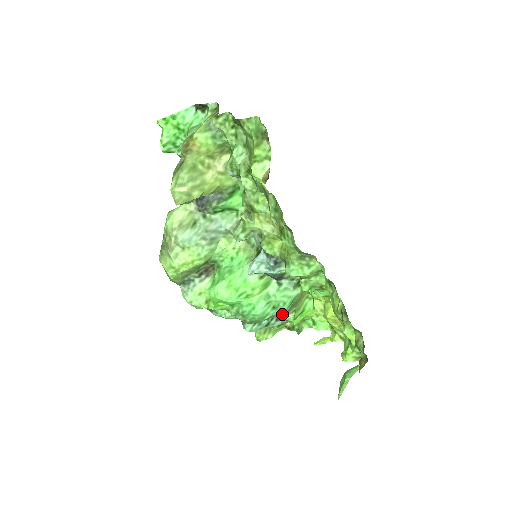
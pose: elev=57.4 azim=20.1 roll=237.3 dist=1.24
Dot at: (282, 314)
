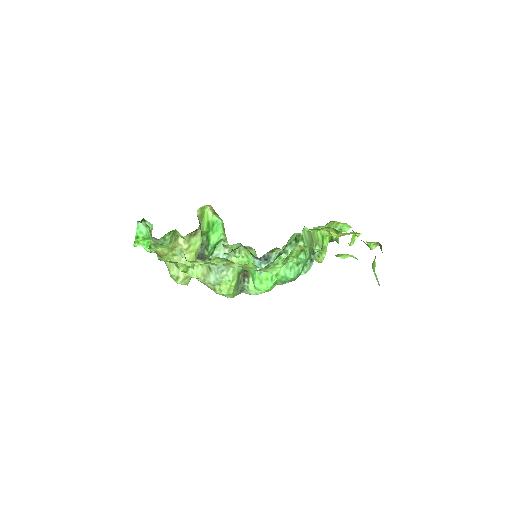
Dot at: (308, 259)
